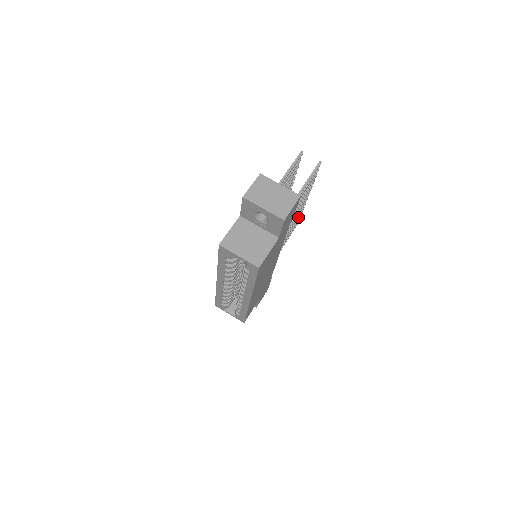
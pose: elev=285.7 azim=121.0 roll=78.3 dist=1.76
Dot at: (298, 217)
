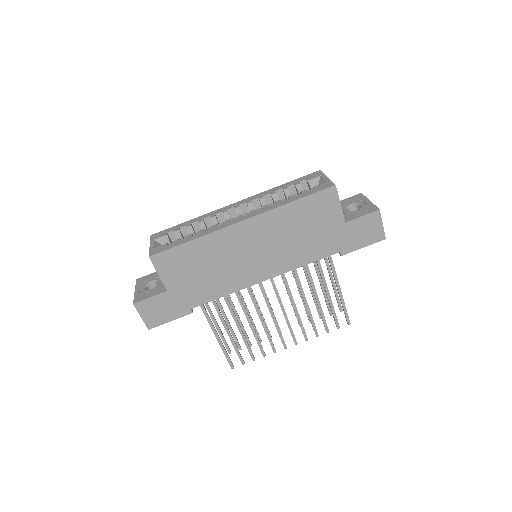
Dot at: (259, 345)
